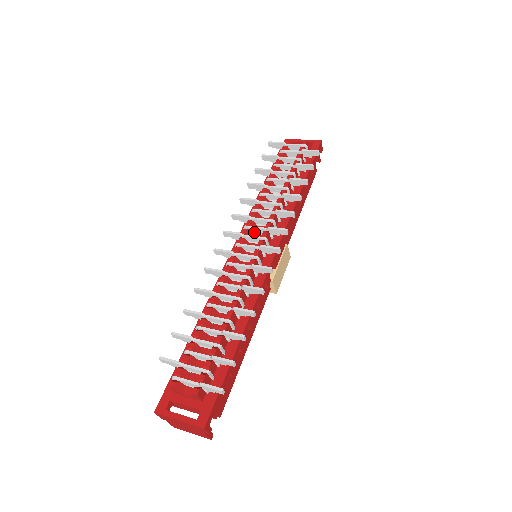
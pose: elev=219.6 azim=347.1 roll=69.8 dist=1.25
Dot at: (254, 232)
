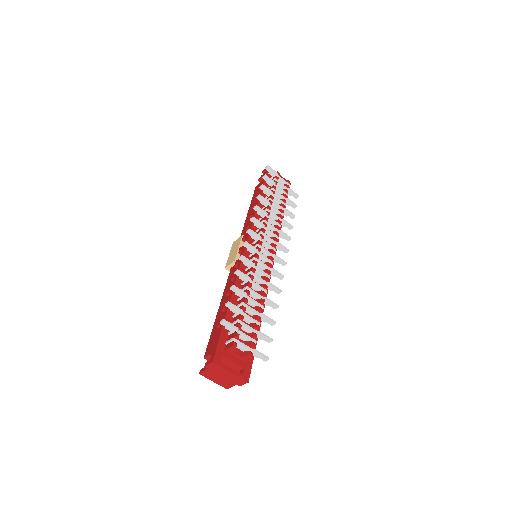
Dot at: (264, 239)
